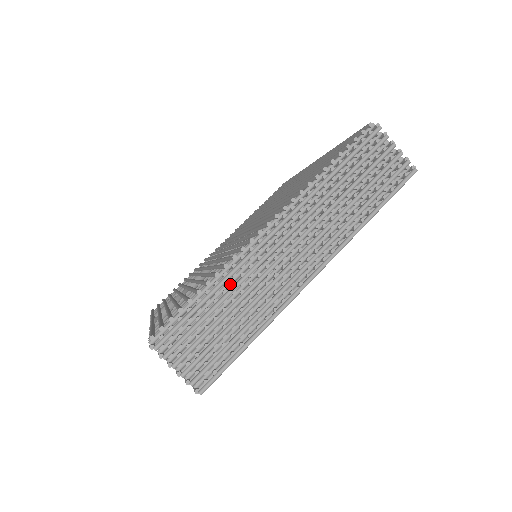
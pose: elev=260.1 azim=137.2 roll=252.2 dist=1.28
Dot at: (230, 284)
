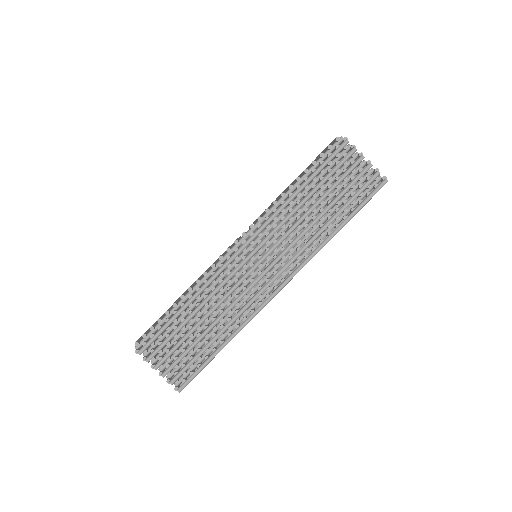
Dot at: (203, 297)
